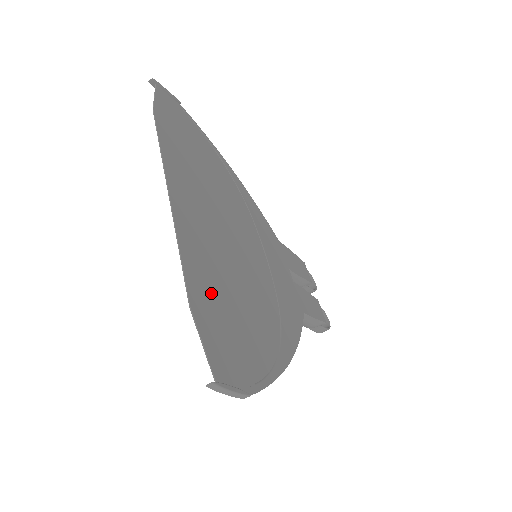
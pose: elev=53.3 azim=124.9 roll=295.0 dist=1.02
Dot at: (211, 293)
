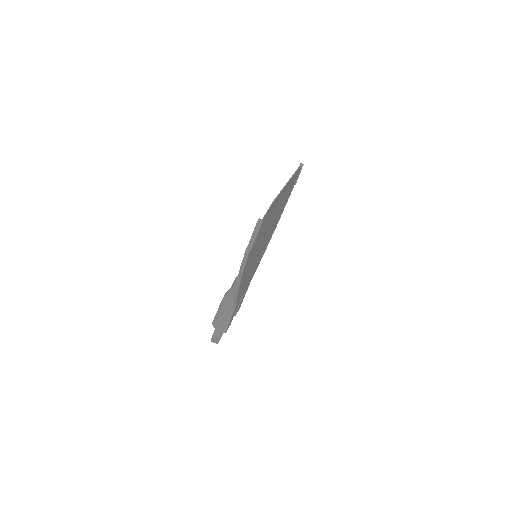
Dot at: occluded
